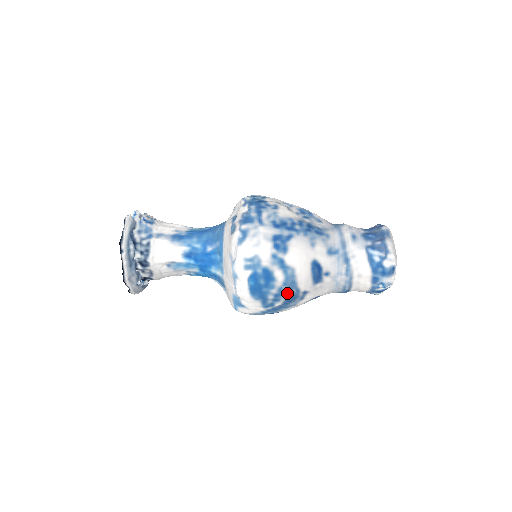
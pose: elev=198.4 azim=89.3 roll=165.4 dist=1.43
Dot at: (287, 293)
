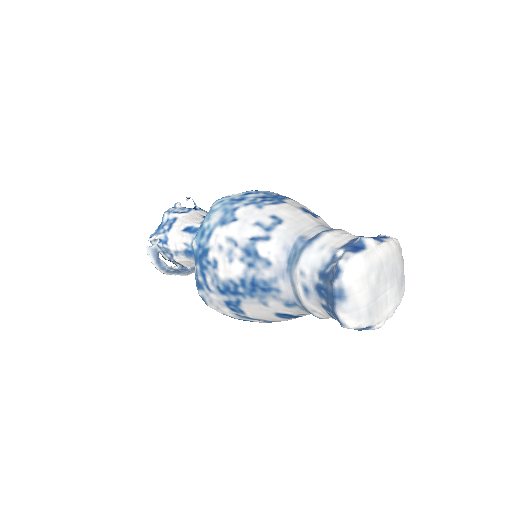
Dot at: occluded
